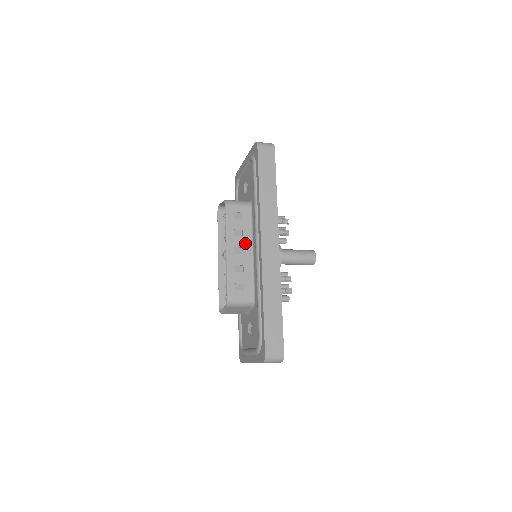
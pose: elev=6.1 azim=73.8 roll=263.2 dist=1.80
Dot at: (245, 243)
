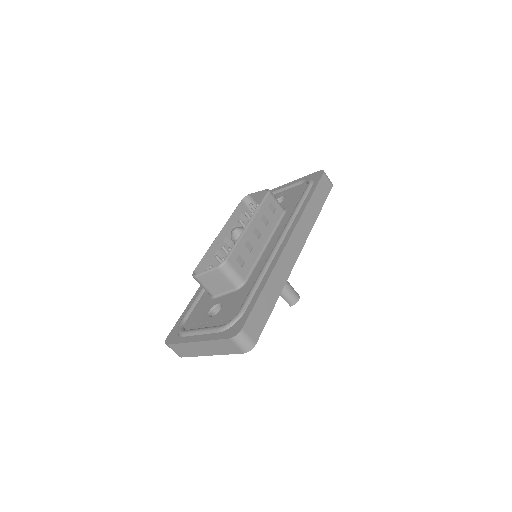
Dot at: (265, 232)
